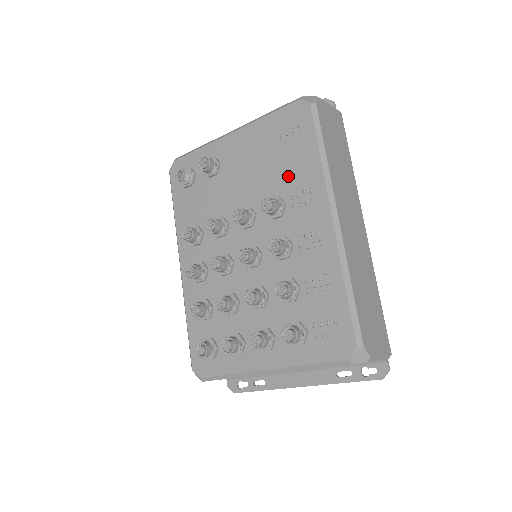
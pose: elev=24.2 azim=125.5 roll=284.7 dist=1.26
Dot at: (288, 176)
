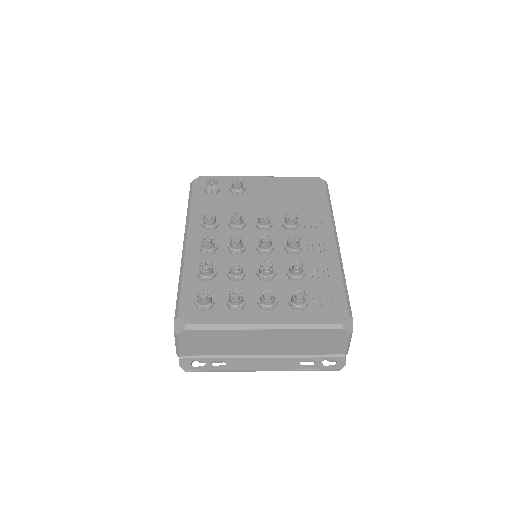
Dot at: (303, 210)
